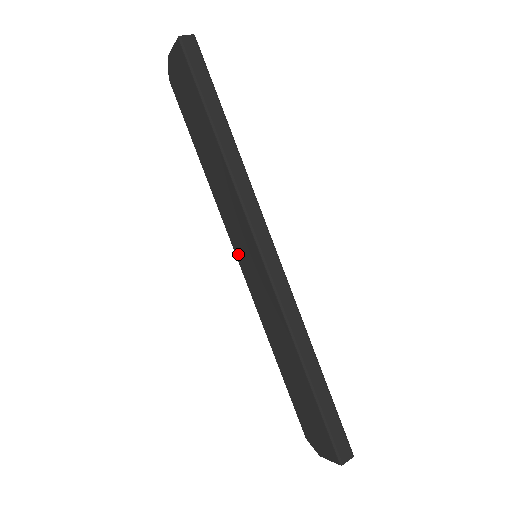
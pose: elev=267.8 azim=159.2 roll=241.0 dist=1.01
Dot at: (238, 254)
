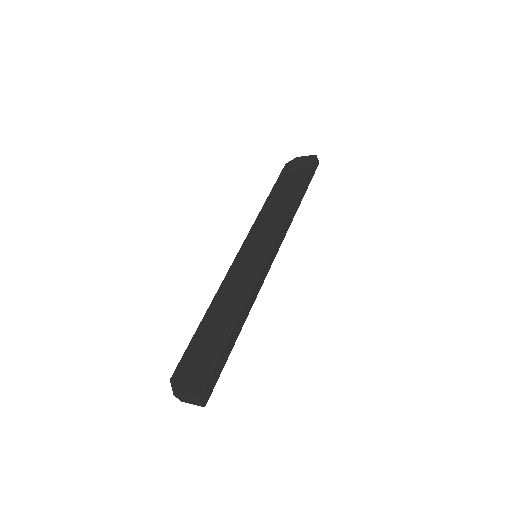
Dot at: (244, 248)
